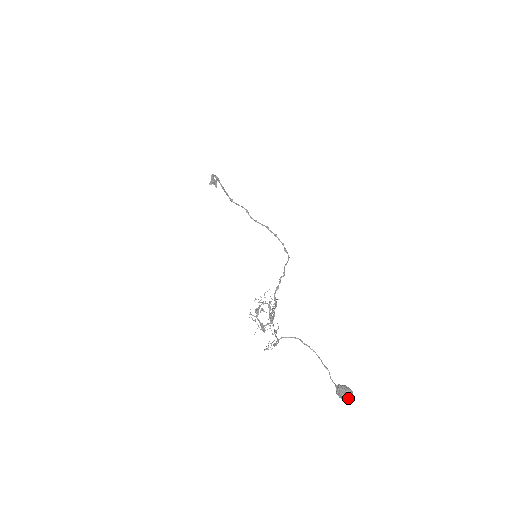
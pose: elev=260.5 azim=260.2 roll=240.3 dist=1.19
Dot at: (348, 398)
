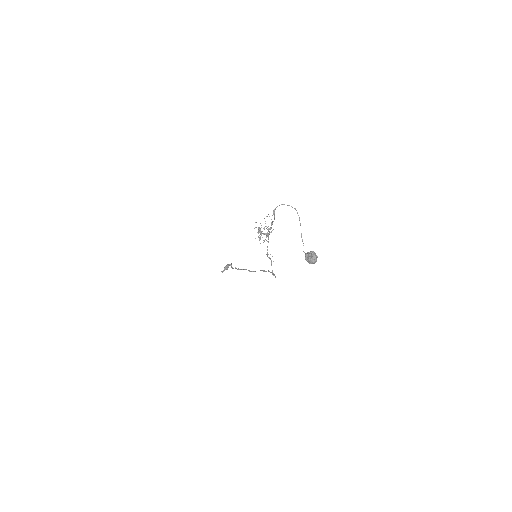
Dot at: (314, 254)
